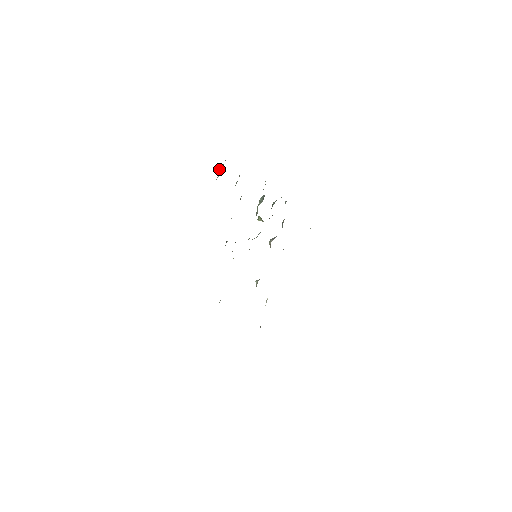
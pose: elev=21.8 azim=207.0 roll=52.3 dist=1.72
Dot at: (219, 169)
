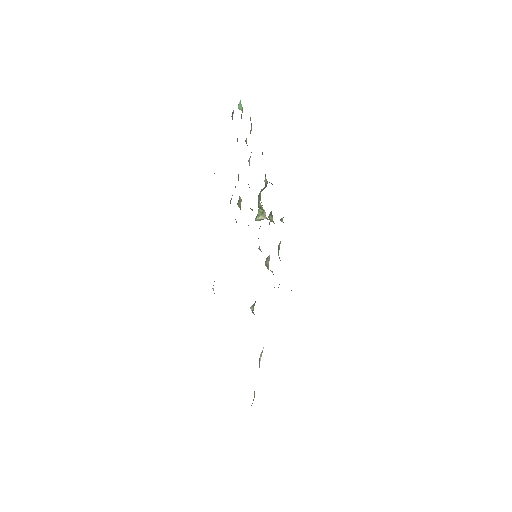
Dot at: occluded
